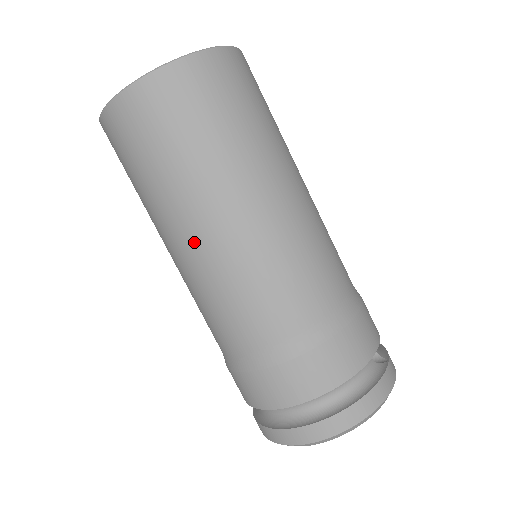
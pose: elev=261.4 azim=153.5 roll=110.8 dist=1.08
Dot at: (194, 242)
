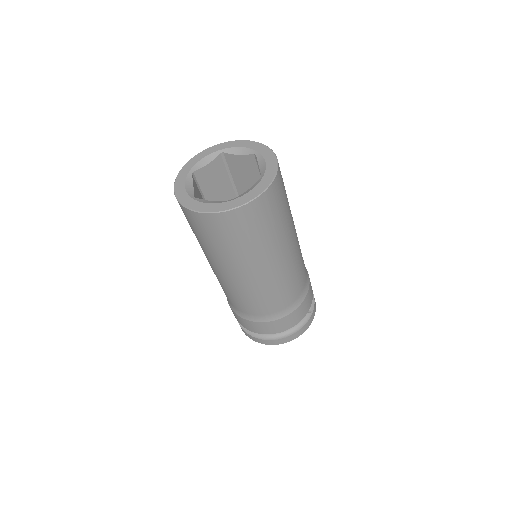
Dot at: (225, 274)
